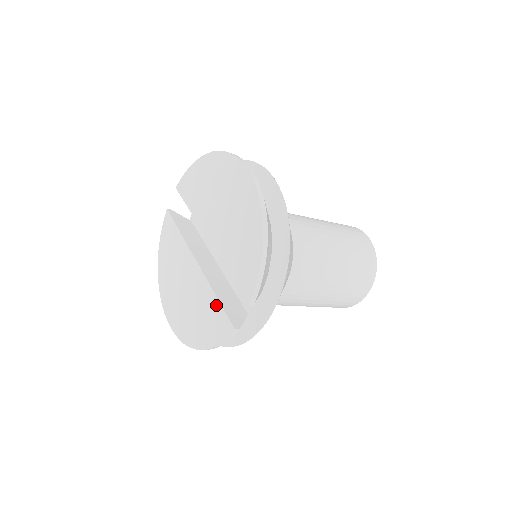
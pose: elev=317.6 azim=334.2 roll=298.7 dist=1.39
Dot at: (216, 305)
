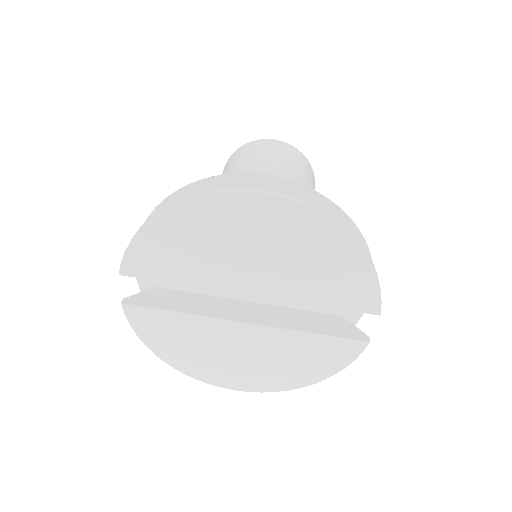
Dot at: (321, 340)
